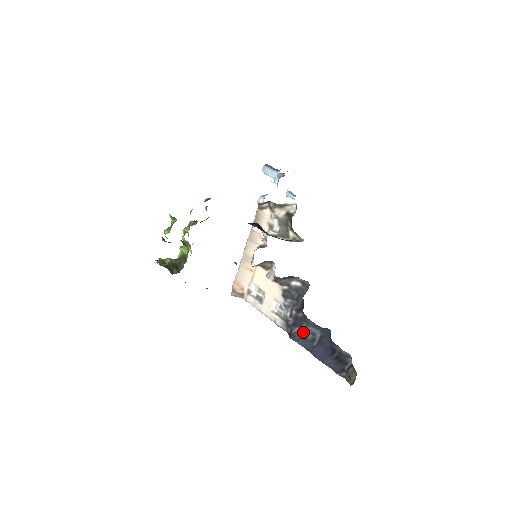
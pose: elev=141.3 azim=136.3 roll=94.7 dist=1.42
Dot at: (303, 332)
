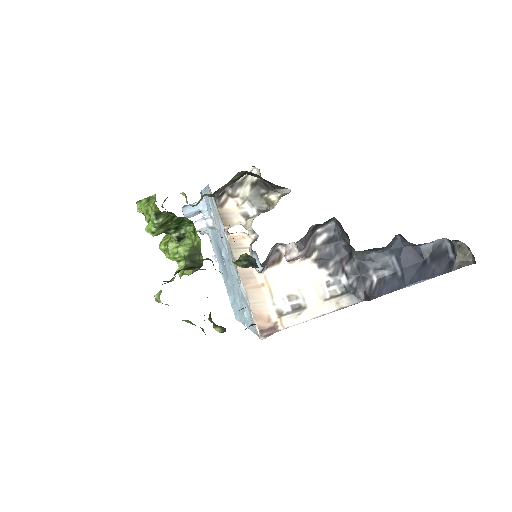
Dot at: (376, 279)
